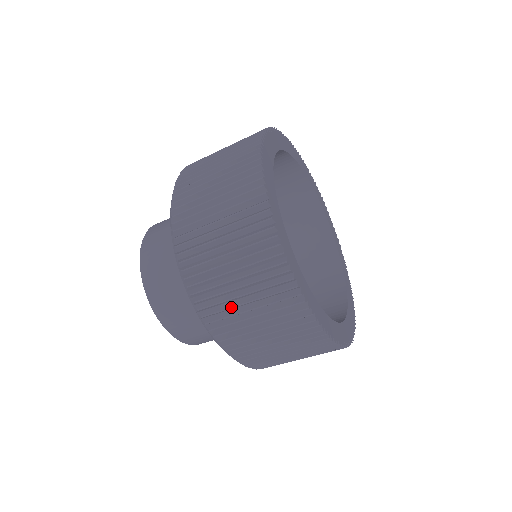
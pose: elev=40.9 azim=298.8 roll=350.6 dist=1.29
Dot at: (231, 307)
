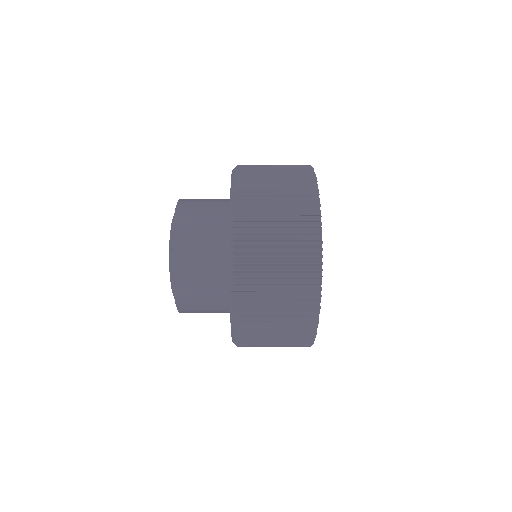
Dot at: (264, 308)
